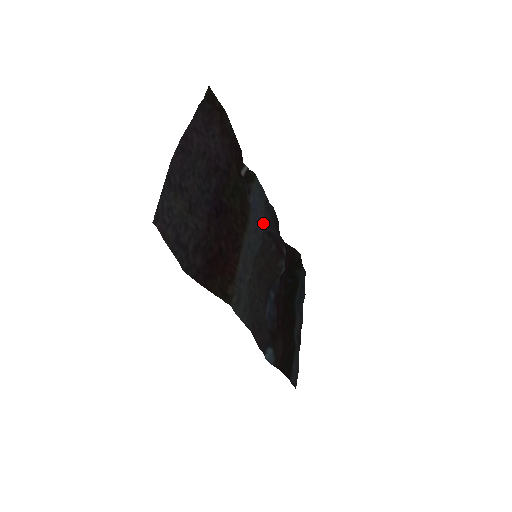
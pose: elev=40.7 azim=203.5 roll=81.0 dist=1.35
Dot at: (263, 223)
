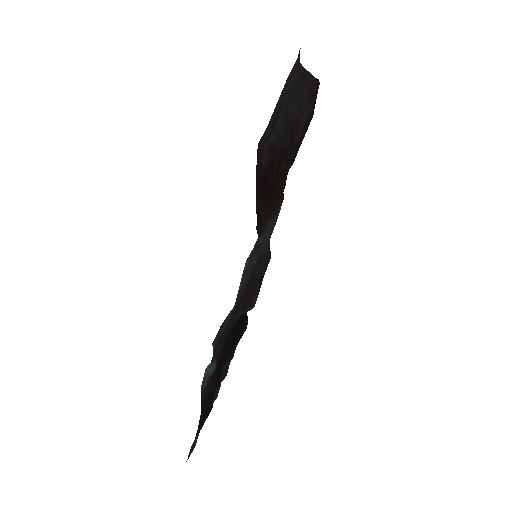
Dot at: occluded
